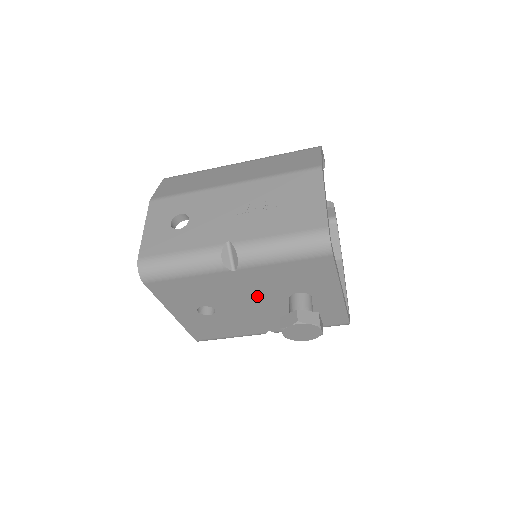
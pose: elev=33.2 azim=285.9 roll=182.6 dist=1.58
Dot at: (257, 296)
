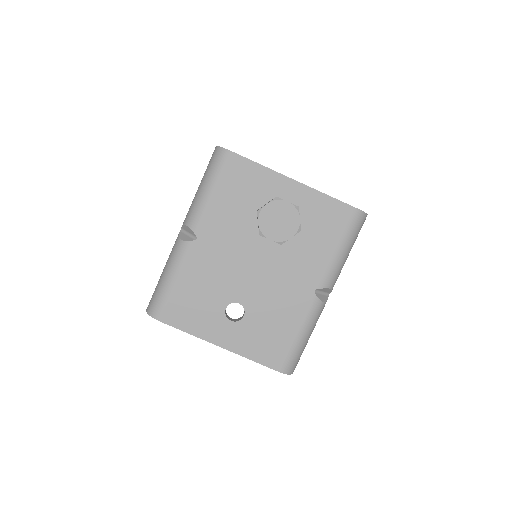
Dot at: (245, 251)
